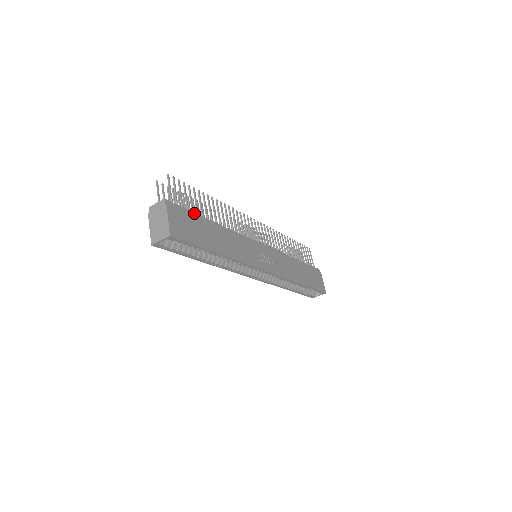
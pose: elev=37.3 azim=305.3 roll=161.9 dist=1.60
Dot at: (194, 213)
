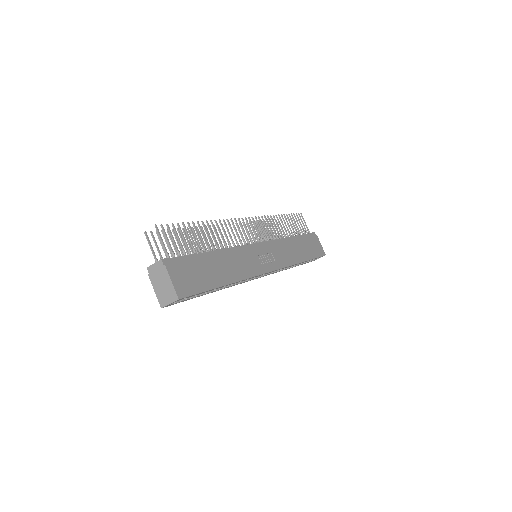
Dot at: (192, 255)
